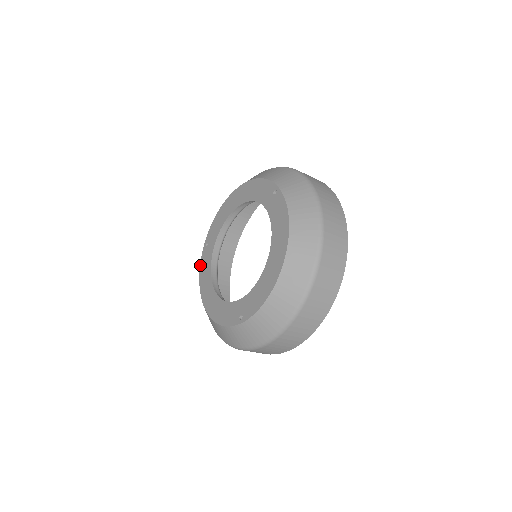
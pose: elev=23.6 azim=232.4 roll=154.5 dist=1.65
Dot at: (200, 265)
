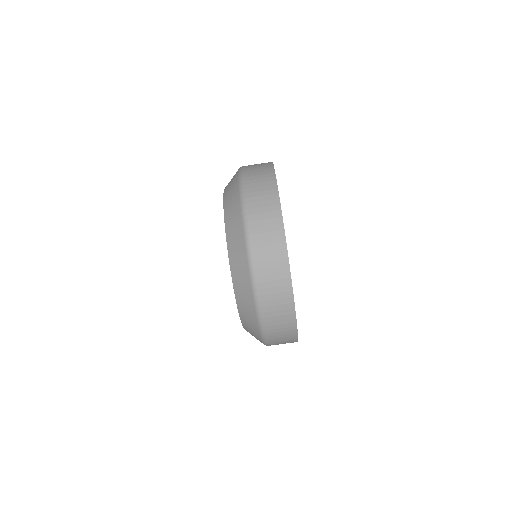
Dot at: occluded
